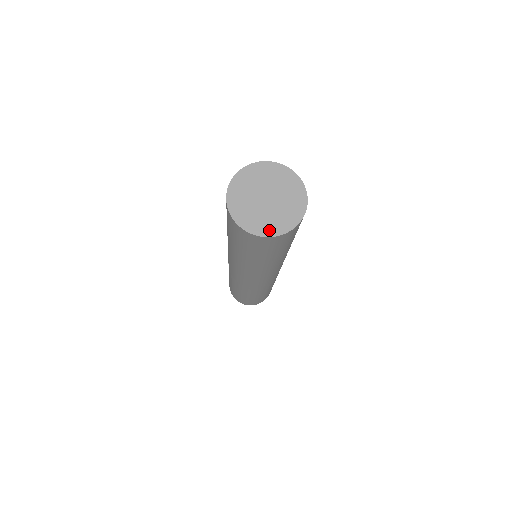
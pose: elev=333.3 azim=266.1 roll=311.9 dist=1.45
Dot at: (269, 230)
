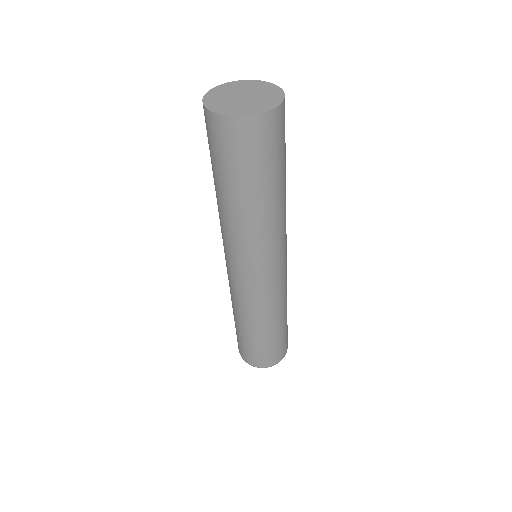
Dot at: (238, 113)
